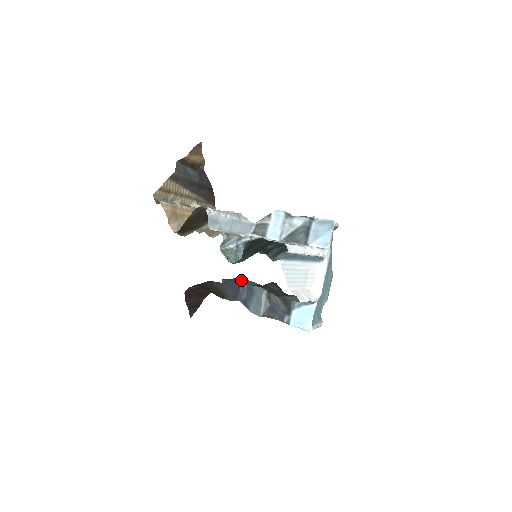
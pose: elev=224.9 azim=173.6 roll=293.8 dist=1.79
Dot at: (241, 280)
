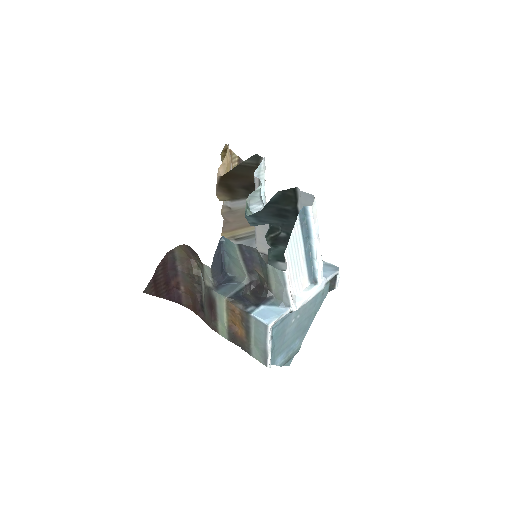
Dot at: (232, 258)
